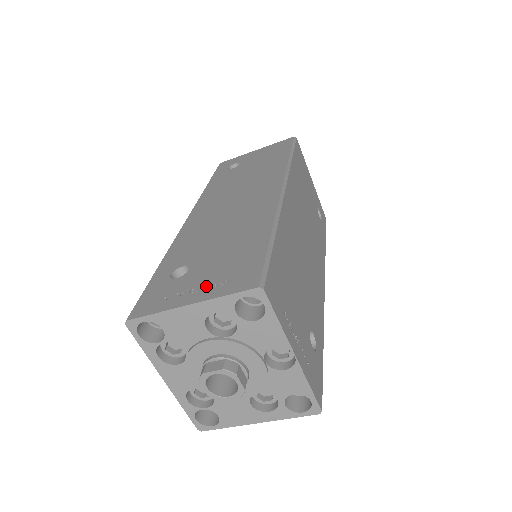
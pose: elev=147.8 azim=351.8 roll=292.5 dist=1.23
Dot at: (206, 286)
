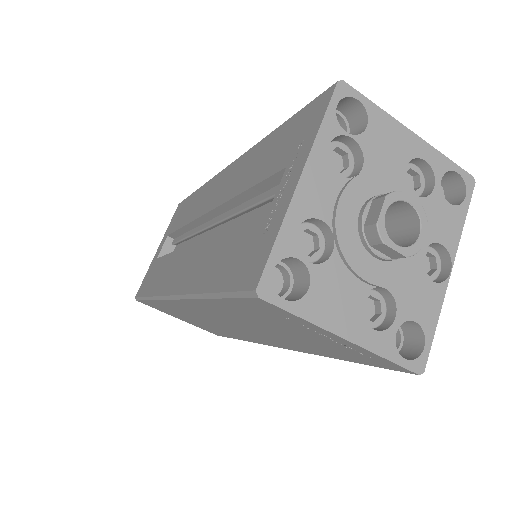
Dot at: occluded
